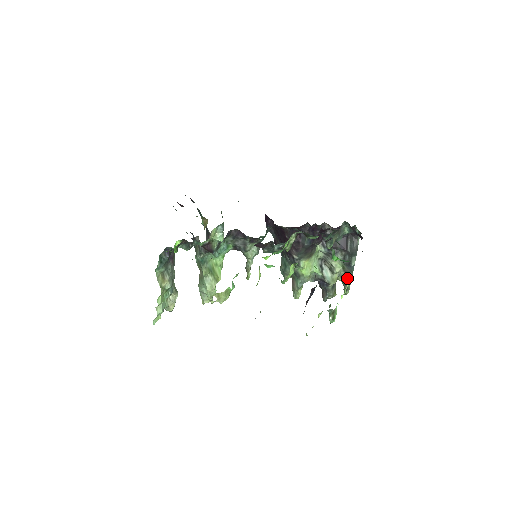
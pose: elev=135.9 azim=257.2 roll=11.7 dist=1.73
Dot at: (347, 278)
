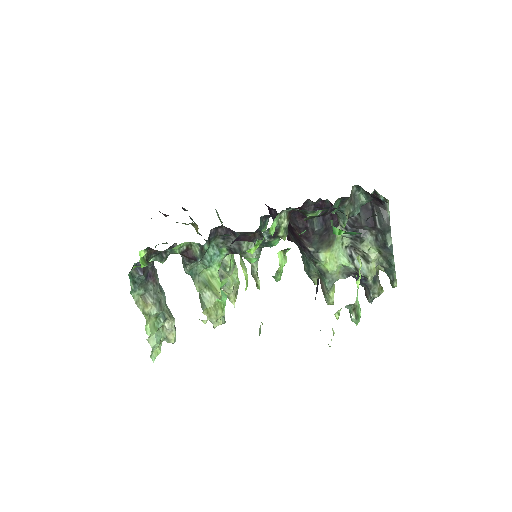
Dot at: (388, 265)
